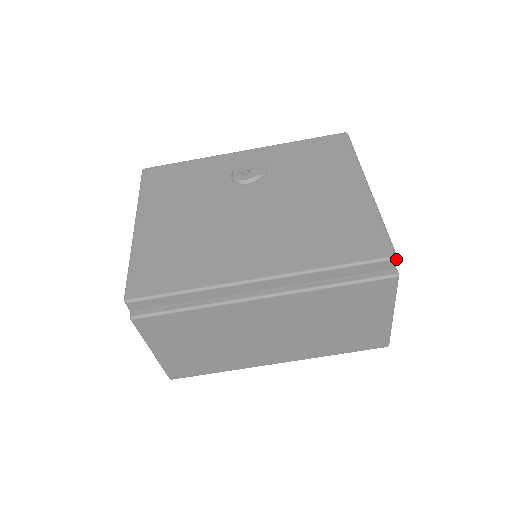
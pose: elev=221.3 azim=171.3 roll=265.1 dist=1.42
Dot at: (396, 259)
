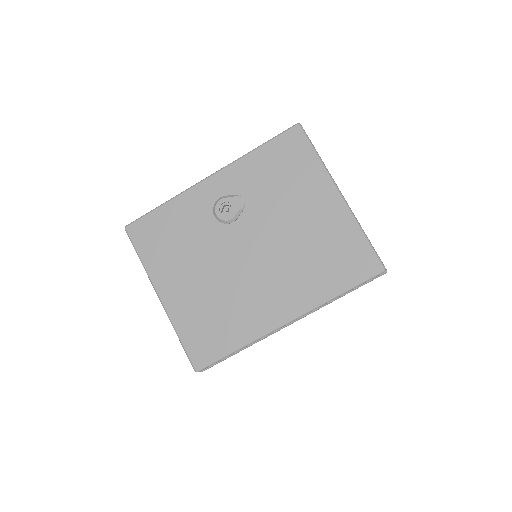
Dot at: (385, 270)
